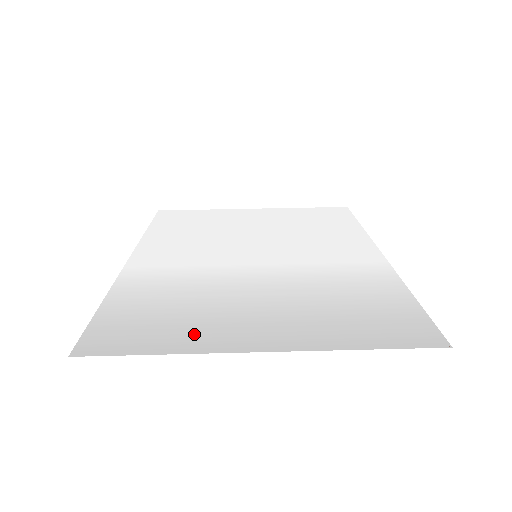
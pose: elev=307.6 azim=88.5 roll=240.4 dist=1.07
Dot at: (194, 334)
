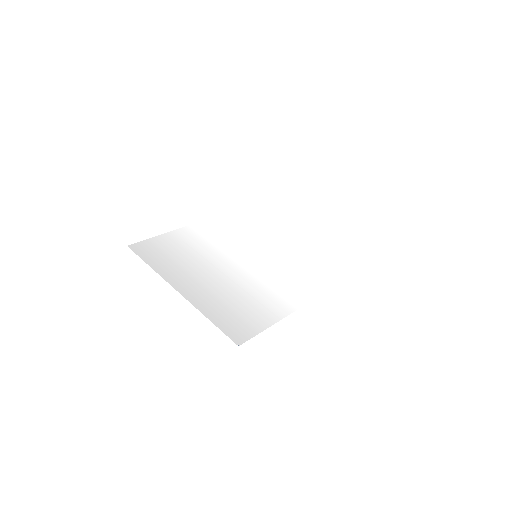
Dot at: (170, 268)
